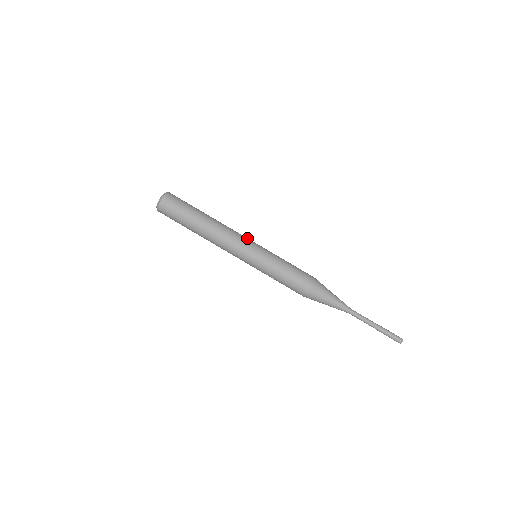
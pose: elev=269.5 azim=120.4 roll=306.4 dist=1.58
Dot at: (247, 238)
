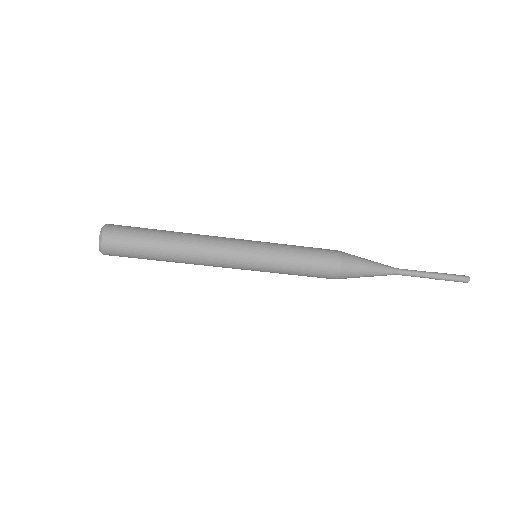
Dot at: (235, 239)
